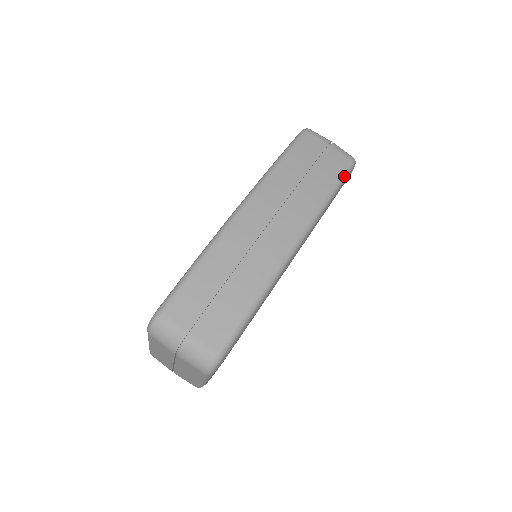
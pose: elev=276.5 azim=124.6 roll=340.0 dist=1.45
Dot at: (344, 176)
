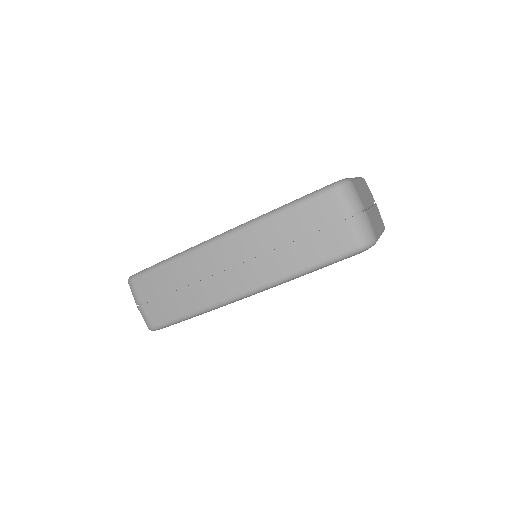
Dot at: (334, 260)
